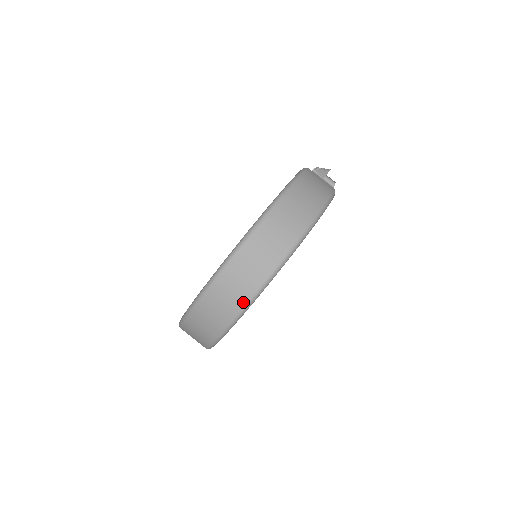
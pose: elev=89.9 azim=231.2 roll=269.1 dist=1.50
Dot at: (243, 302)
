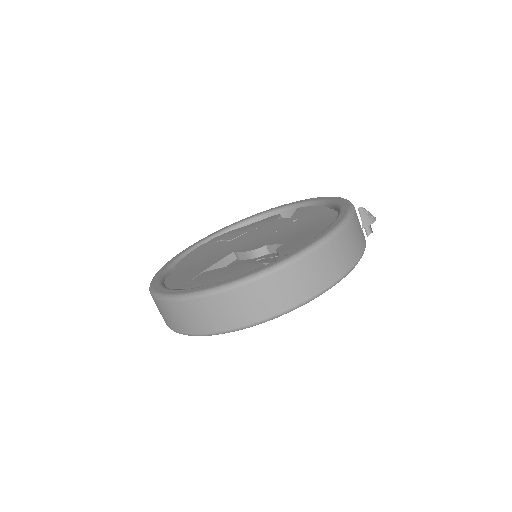
Dot at: (211, 330)
